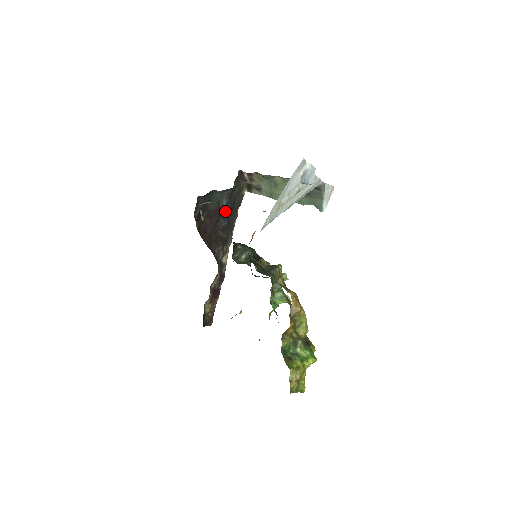
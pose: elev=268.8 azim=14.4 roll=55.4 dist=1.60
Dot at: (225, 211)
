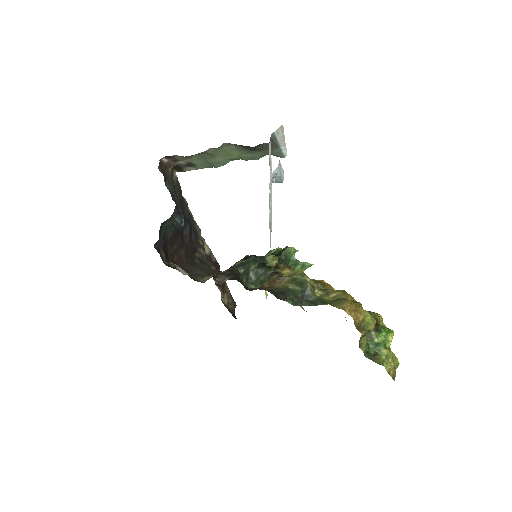
Dot at: (182, 222)
